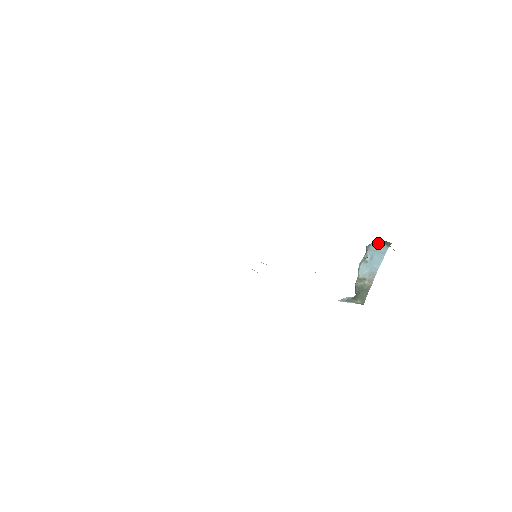
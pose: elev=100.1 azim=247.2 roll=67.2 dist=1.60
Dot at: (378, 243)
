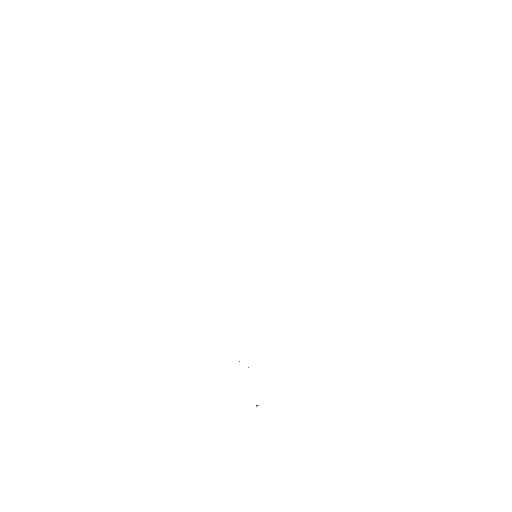
Dot at: occluded
